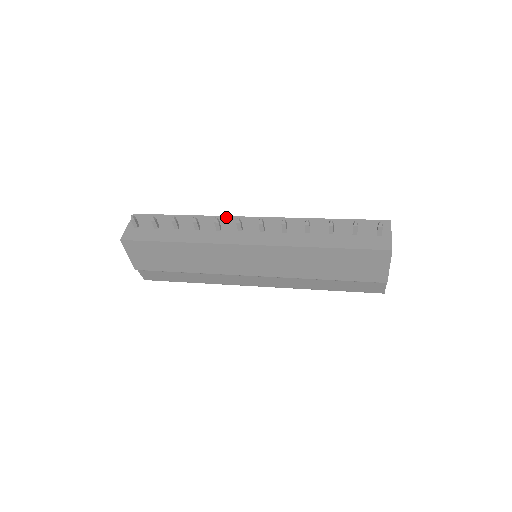
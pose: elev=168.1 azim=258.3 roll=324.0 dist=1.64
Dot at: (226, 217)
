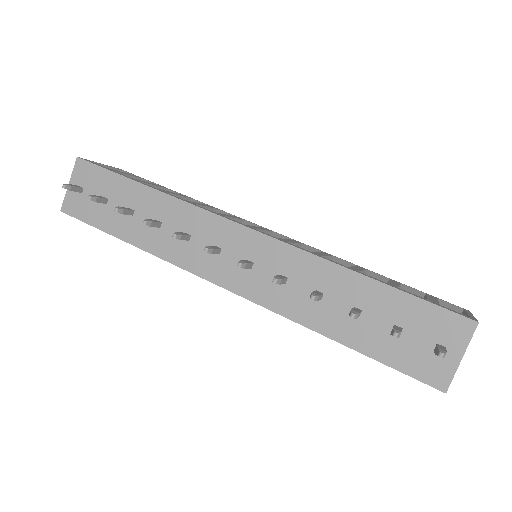
Dot at: (201, 211)
